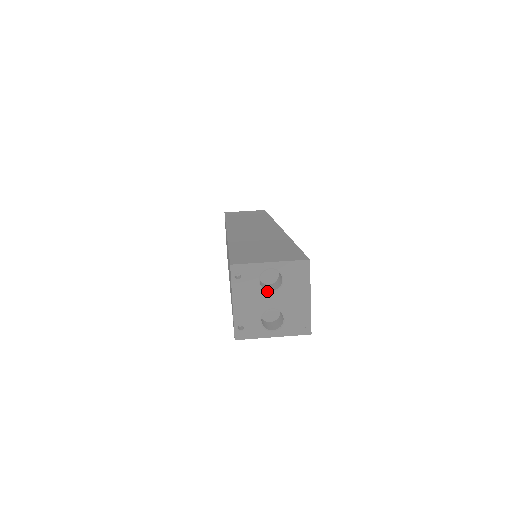
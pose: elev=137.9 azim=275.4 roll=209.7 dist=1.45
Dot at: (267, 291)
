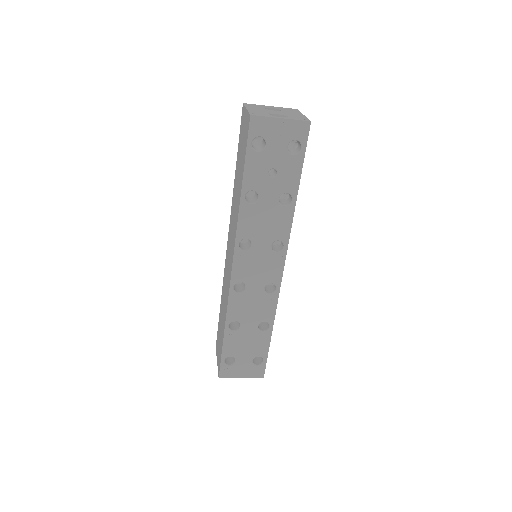
Dot at: (271, 110)
